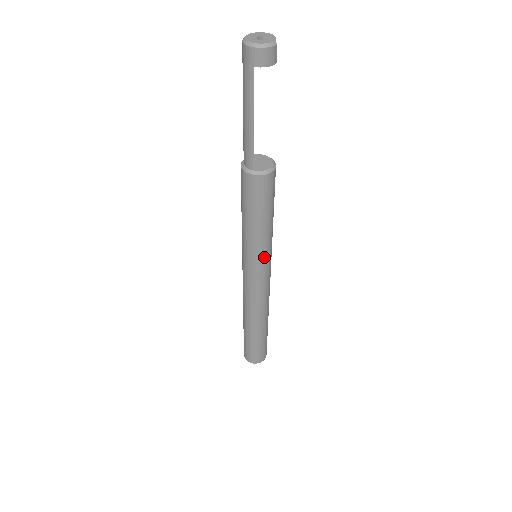
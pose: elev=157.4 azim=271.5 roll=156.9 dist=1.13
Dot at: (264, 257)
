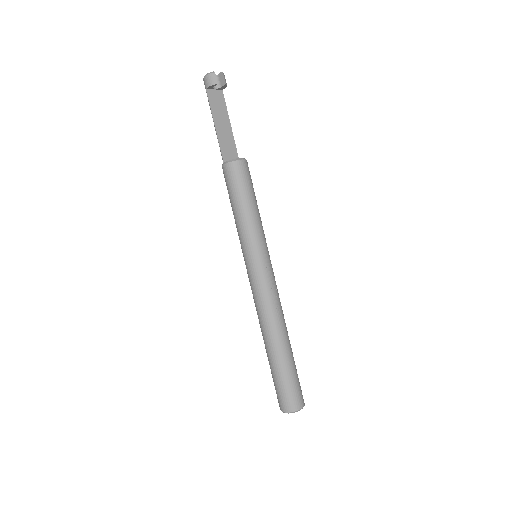
Dot at: (249, 248)
